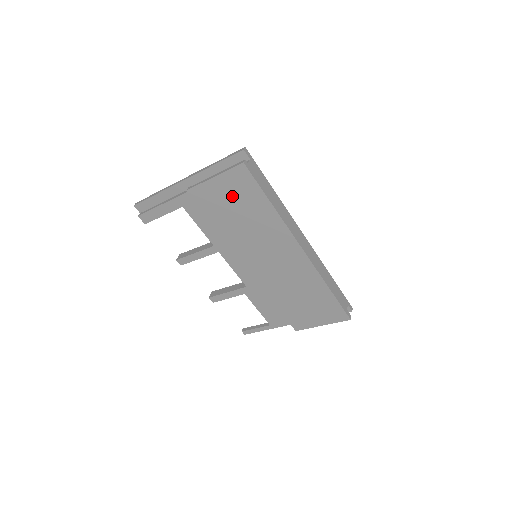
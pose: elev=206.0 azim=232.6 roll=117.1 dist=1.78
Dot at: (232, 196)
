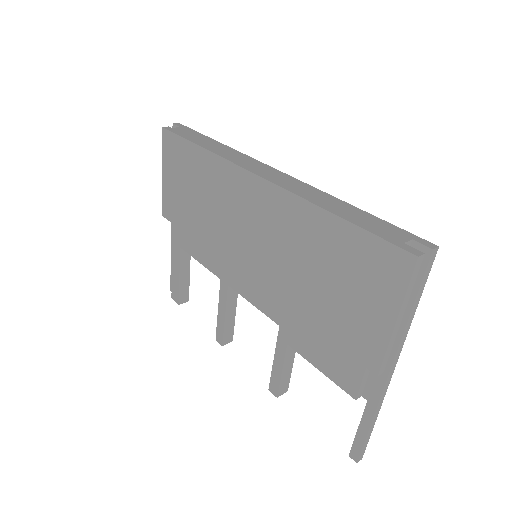
Dot at: (180, 179)
